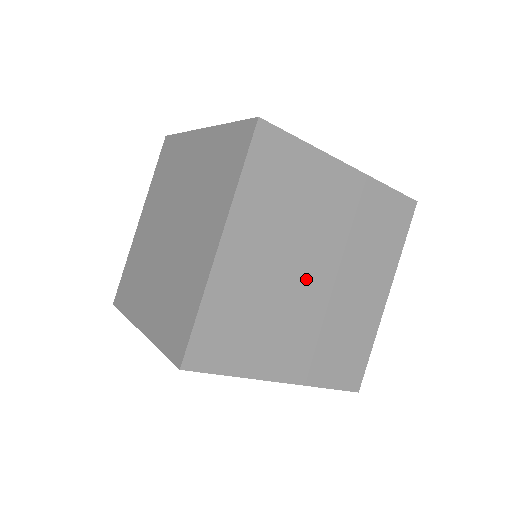
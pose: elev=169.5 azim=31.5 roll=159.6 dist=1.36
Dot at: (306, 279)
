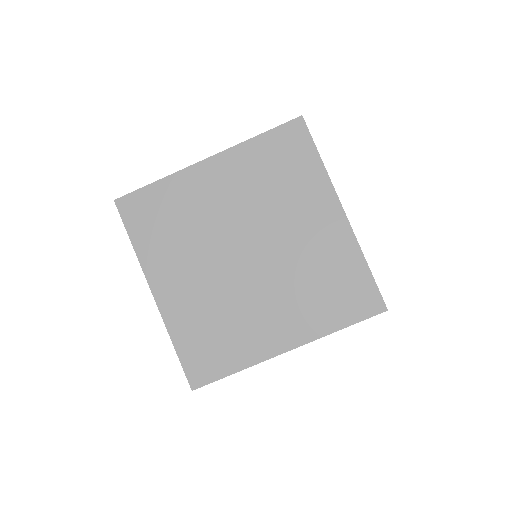
Dot at: (242, 264)
